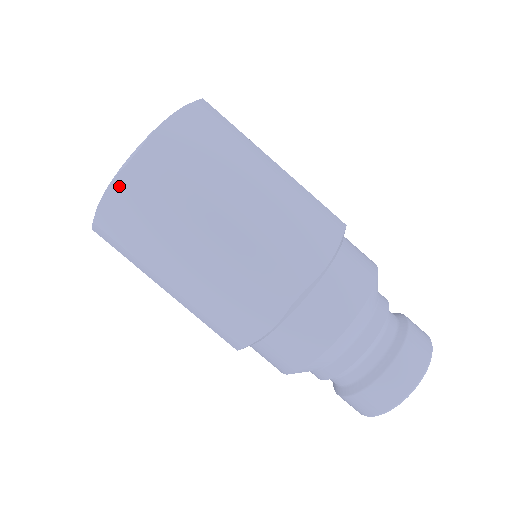
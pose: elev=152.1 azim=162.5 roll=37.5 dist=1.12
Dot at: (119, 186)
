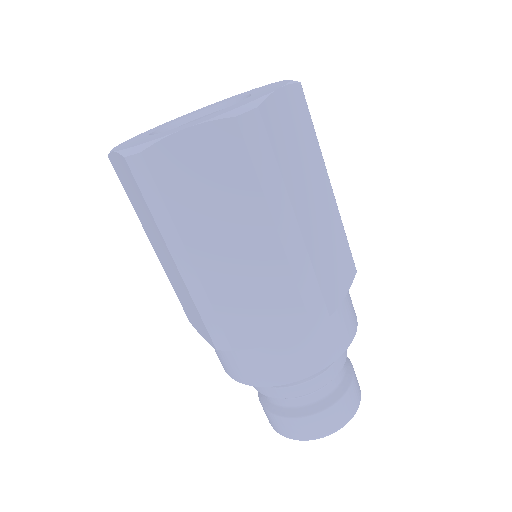
Dot at: (209, 133)
